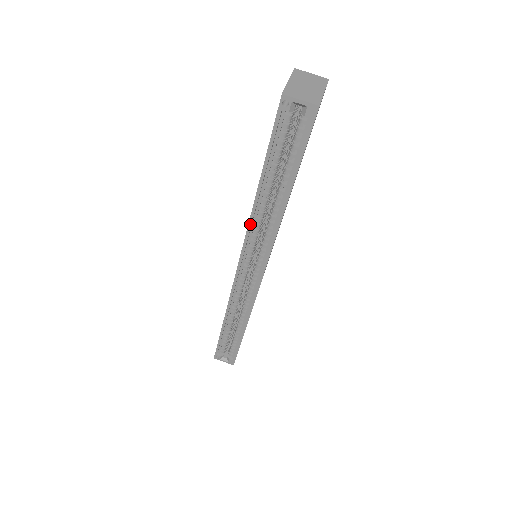
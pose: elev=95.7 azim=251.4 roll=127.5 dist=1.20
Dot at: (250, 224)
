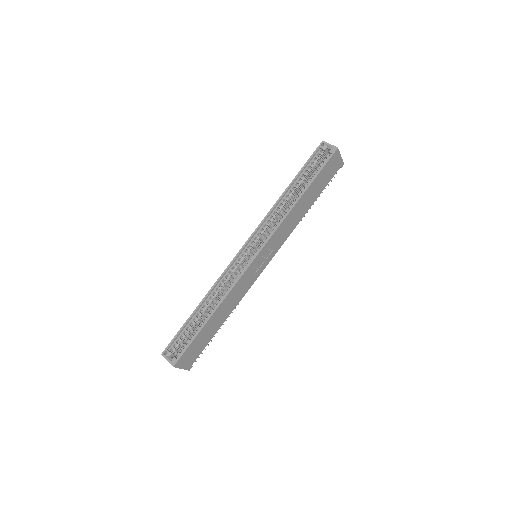
Dot at: (270, 211)
